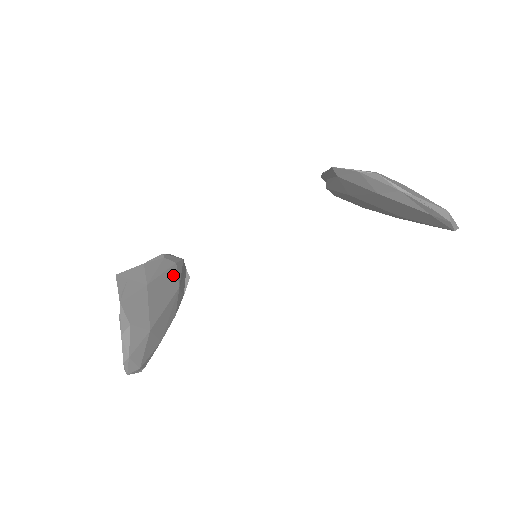
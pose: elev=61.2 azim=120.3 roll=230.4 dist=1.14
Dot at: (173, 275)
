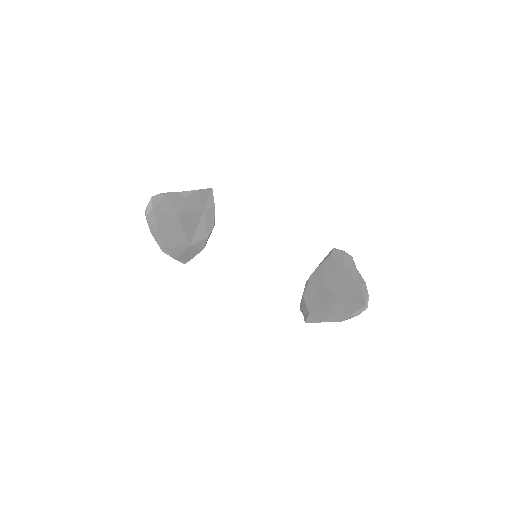
Dot at: (201, 236)
